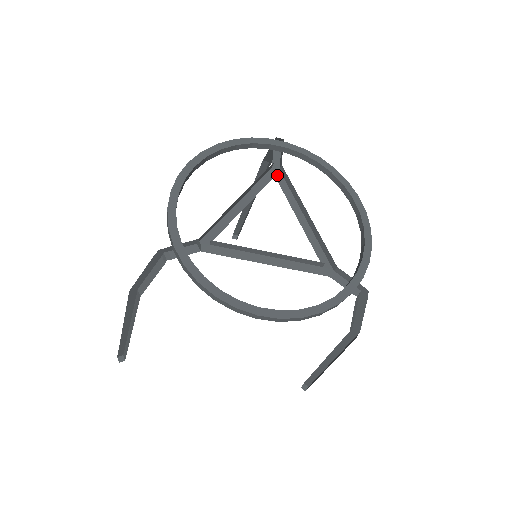
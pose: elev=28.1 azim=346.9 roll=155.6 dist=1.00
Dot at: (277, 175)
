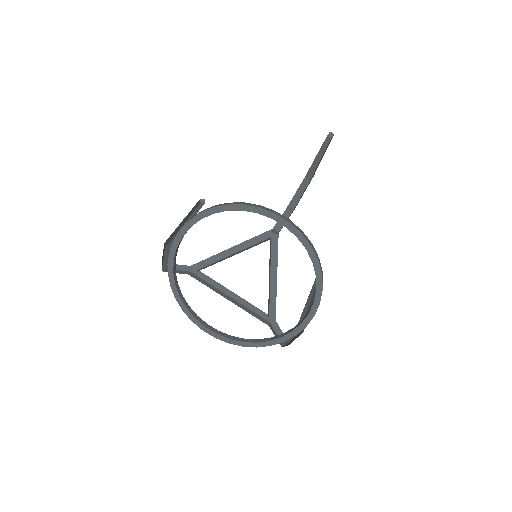
Dot at: (274, 237)
